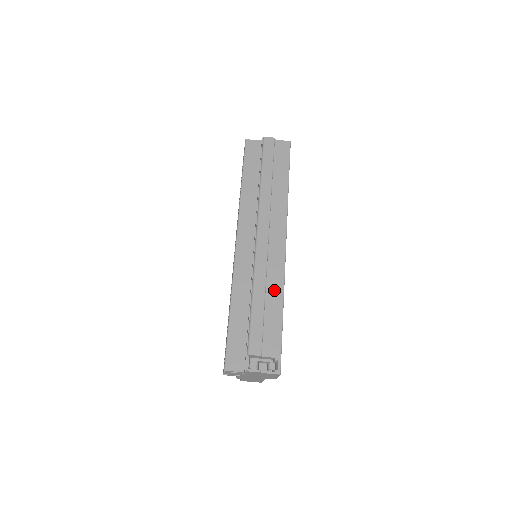
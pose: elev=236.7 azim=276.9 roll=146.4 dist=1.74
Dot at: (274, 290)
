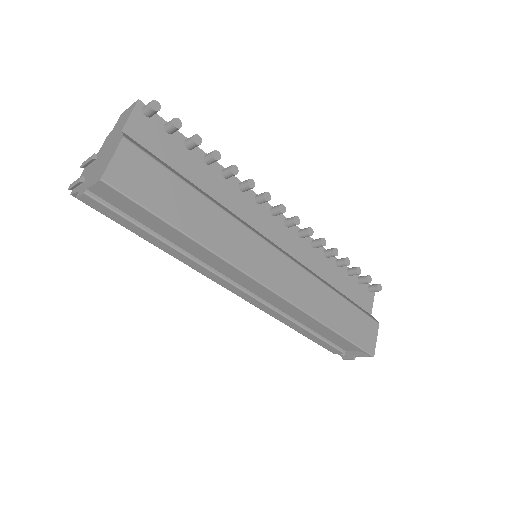
Dot at: (304, 320)
